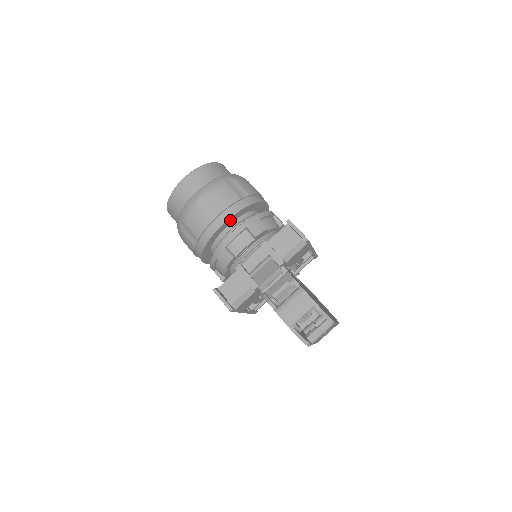
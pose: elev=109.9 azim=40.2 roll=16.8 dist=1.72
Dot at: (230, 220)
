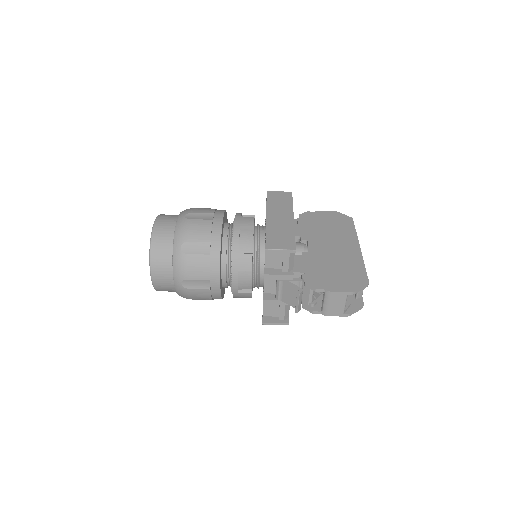
Dot at: (220, 275)
